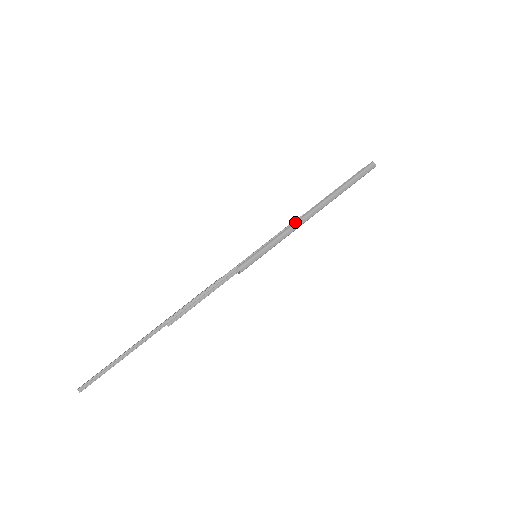
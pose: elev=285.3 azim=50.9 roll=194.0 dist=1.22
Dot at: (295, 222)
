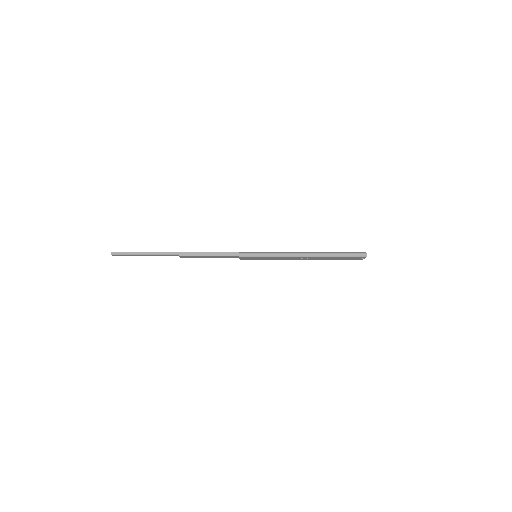
Dot at: (292, 252)
